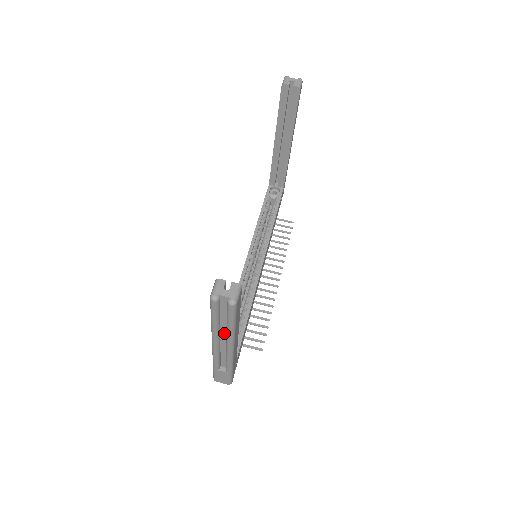
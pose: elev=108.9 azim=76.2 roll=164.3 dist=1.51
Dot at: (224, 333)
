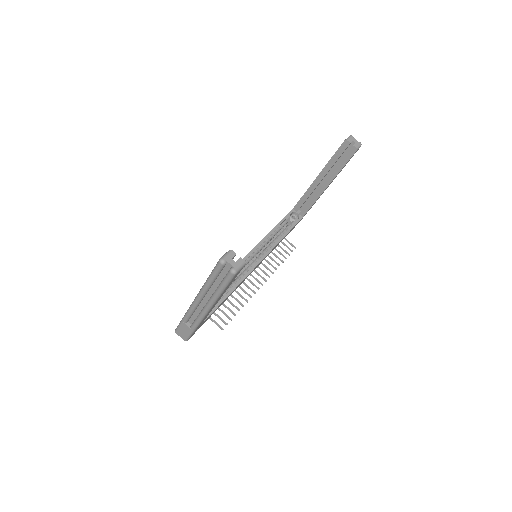
Dot at: (210, 294)
